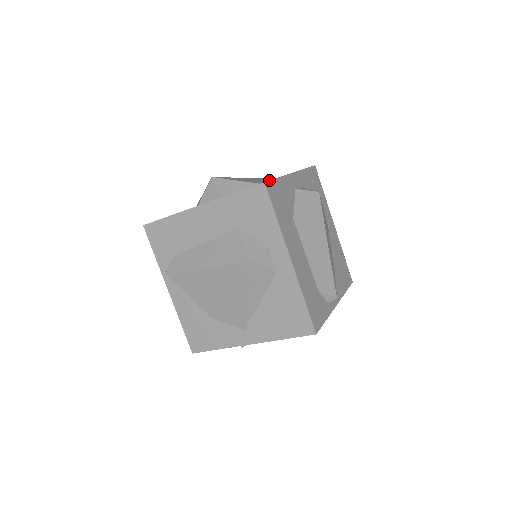
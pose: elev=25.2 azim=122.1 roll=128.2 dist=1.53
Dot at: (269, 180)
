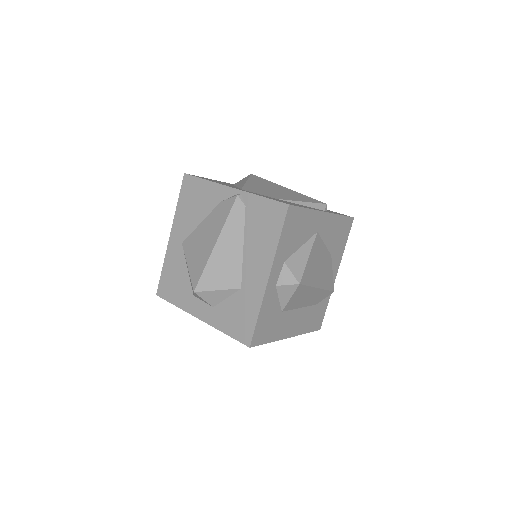
Dot at: (252, 338)
